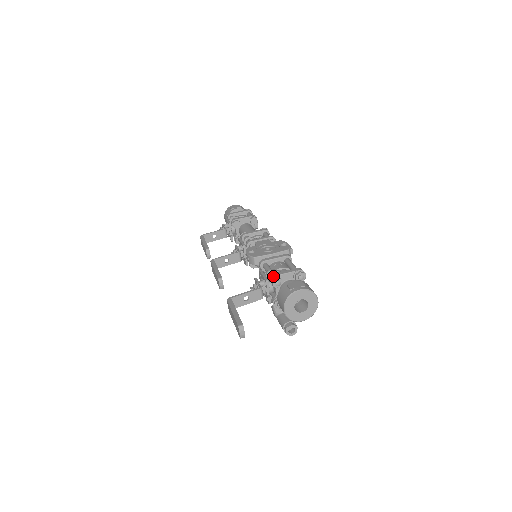
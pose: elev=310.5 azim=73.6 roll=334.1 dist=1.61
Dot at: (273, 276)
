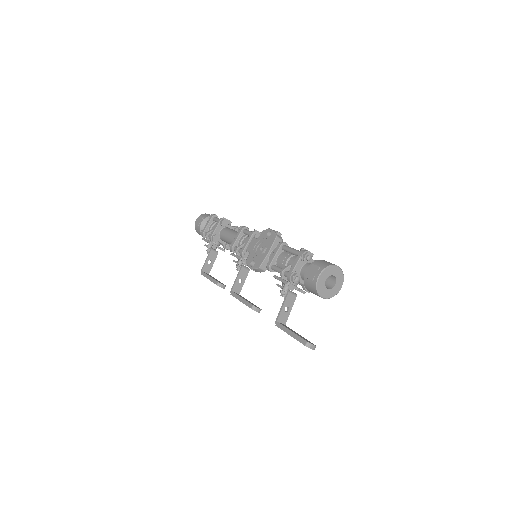
Dot at: (289, 278)
